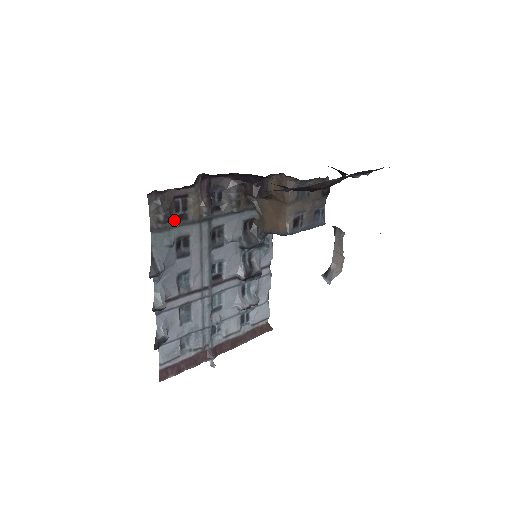
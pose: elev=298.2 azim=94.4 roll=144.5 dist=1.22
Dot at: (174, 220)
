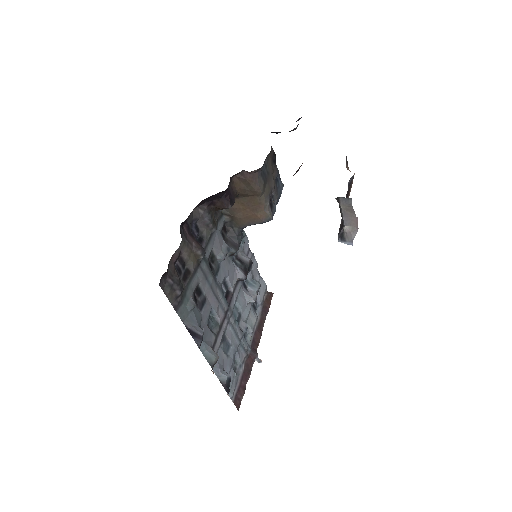
Dot at: (183, 283)
